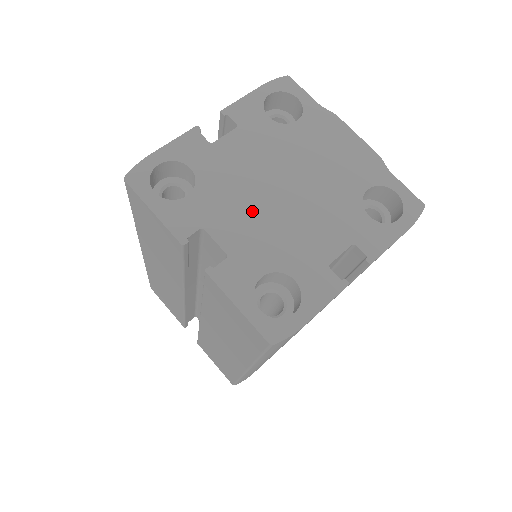
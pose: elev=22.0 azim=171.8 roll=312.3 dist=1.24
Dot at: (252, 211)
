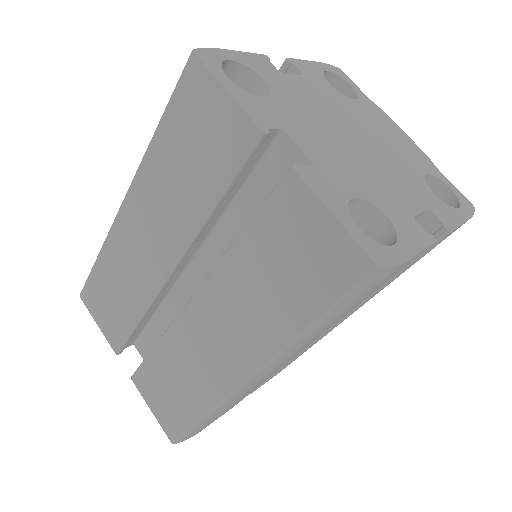
Dot at: (330, 140)
